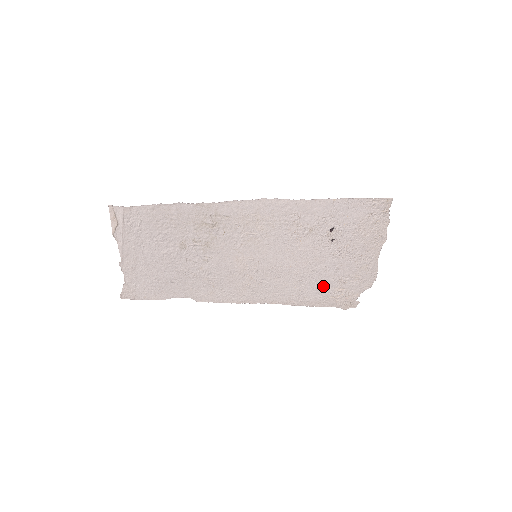
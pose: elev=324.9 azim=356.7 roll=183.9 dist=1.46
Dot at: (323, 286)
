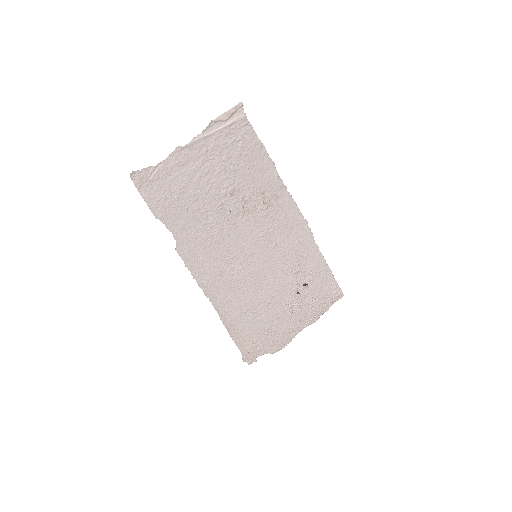
Dot at: (255, 325)
